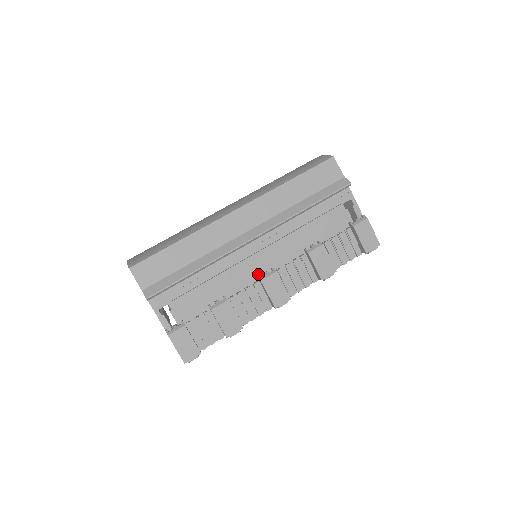
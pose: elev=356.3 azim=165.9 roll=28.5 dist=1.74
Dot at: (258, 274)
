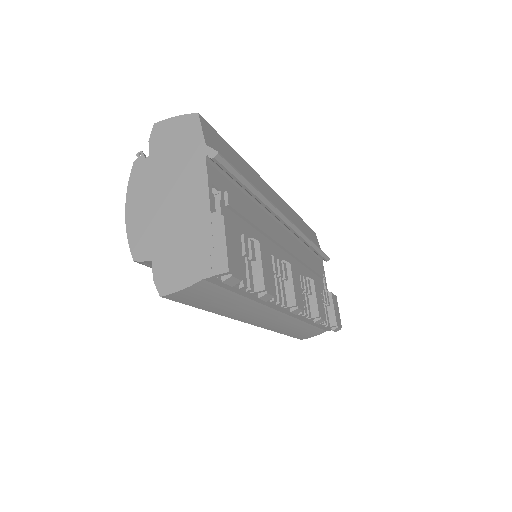
Dot at: (281, 260)
